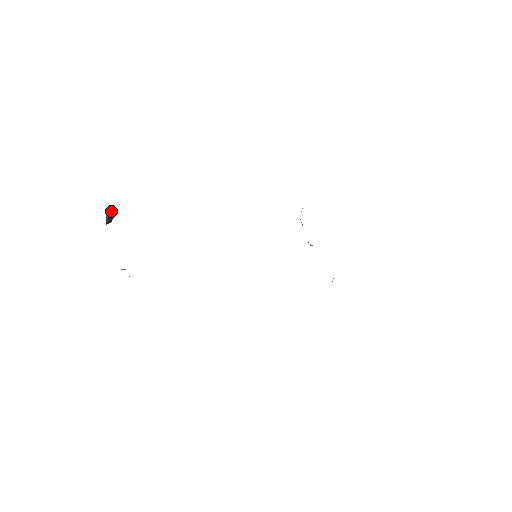
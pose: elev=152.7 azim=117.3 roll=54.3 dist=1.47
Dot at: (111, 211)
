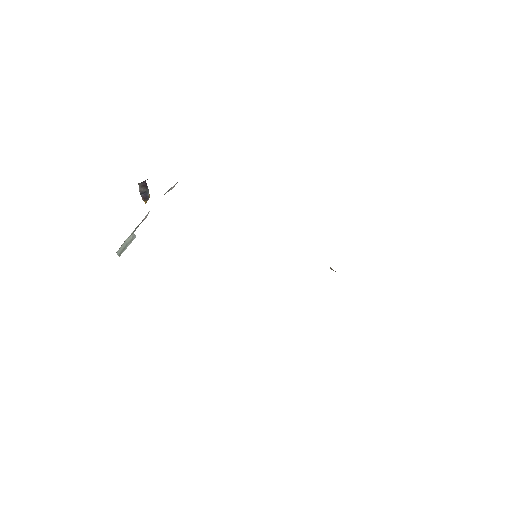
Dot at: occluded
